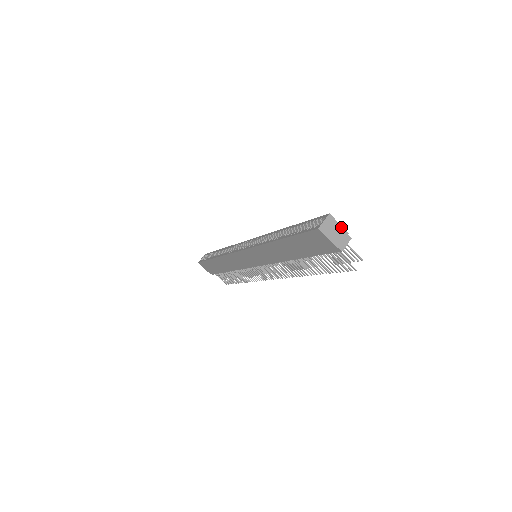
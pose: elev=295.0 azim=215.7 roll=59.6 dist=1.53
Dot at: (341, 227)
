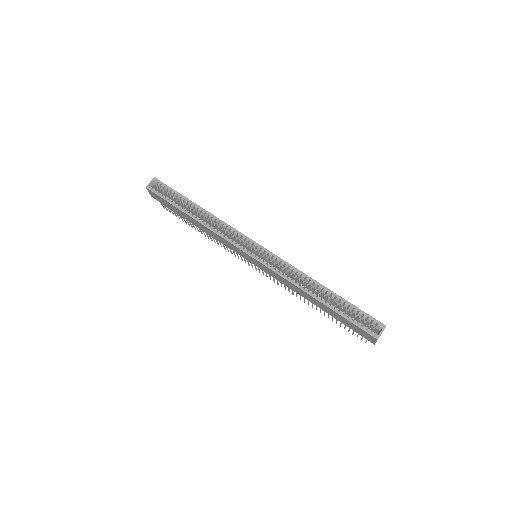
Dot at: occluded
